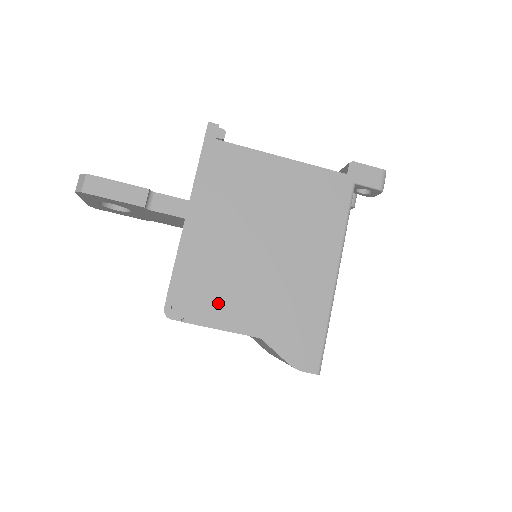
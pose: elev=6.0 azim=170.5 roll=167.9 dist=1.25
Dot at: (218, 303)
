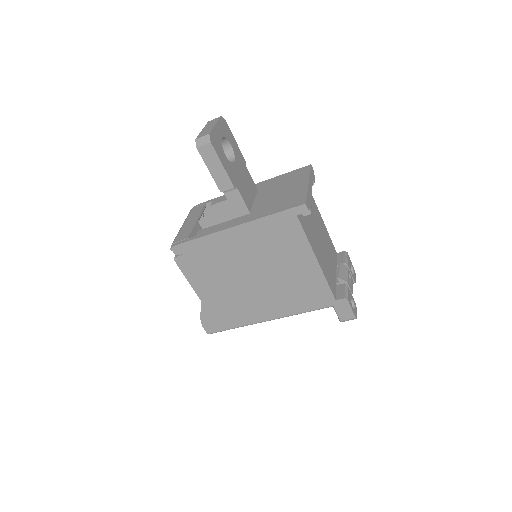
Dot at: (199, 271)
